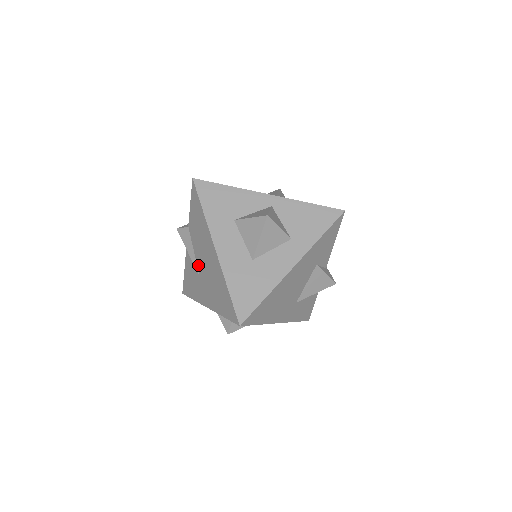
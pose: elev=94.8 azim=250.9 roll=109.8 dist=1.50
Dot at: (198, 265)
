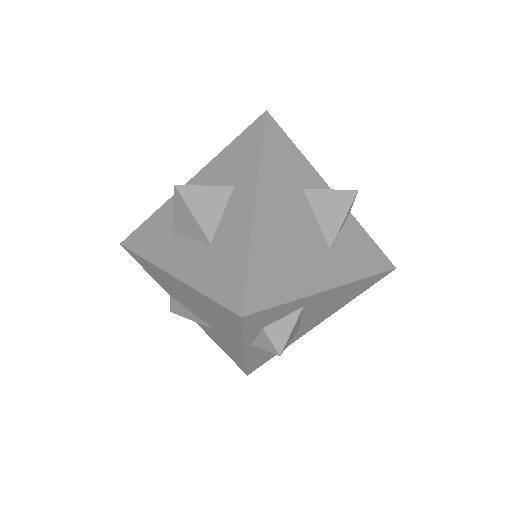
Dot at: (202, 319)
